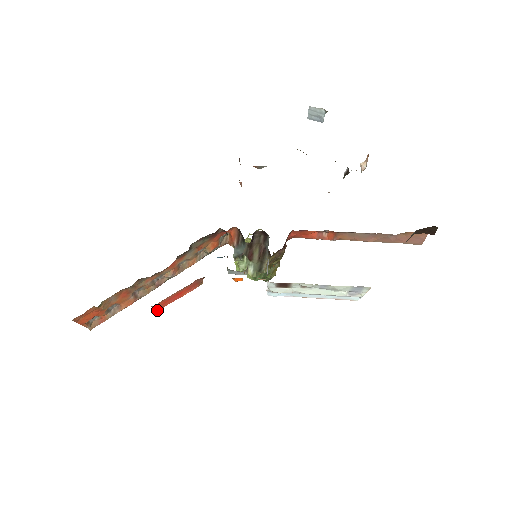
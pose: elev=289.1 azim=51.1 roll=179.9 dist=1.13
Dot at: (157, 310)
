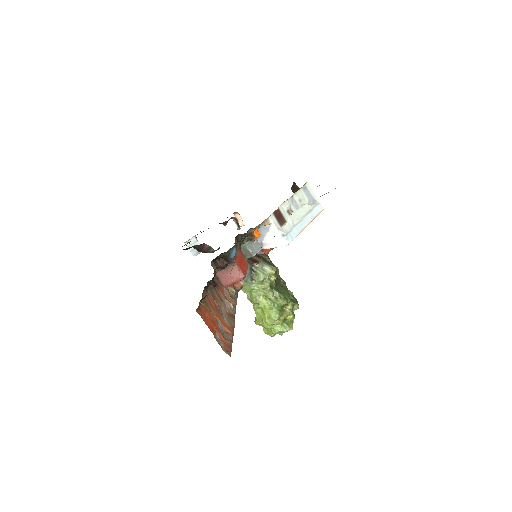
Dot at: occluded
